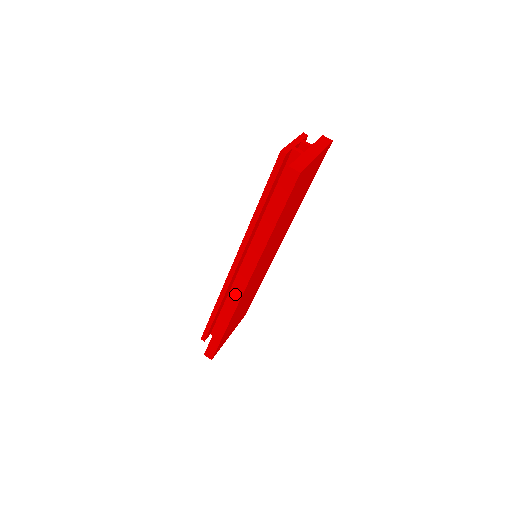
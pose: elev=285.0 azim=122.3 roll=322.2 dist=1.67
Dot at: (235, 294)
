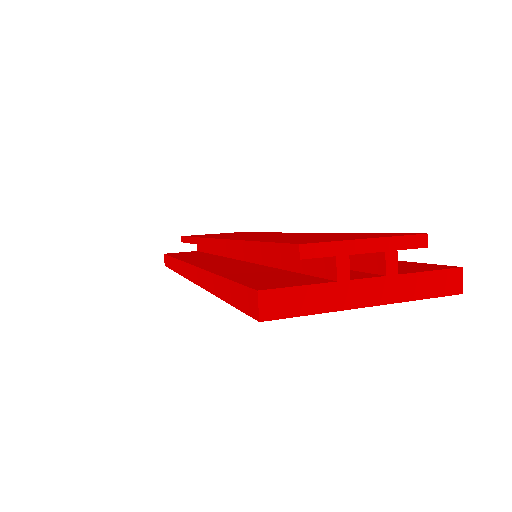
Dot at: (185, 267)
